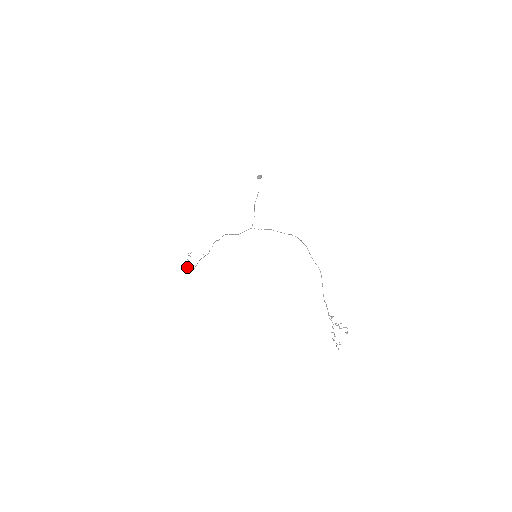
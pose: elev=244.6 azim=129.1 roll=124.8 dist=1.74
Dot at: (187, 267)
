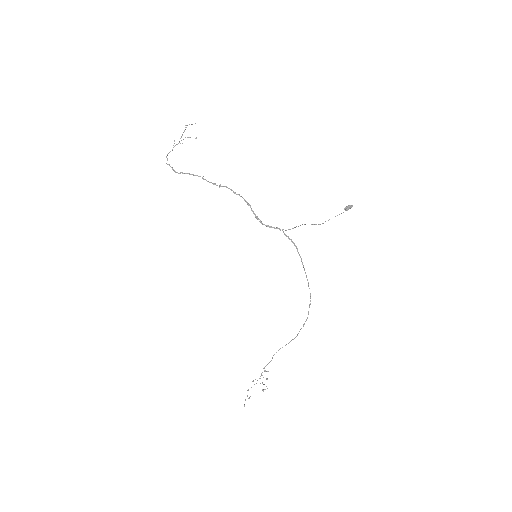
Dot at: (172, 150)
